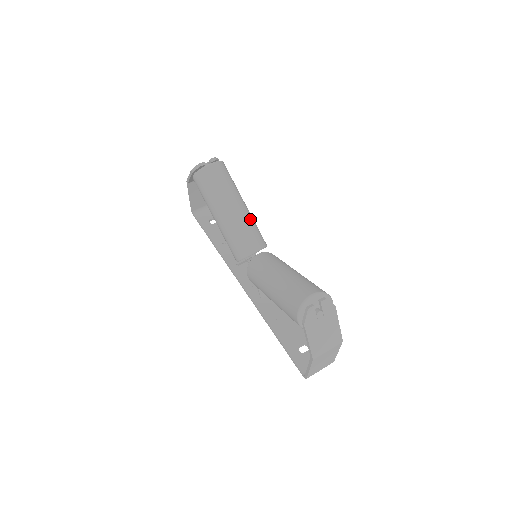
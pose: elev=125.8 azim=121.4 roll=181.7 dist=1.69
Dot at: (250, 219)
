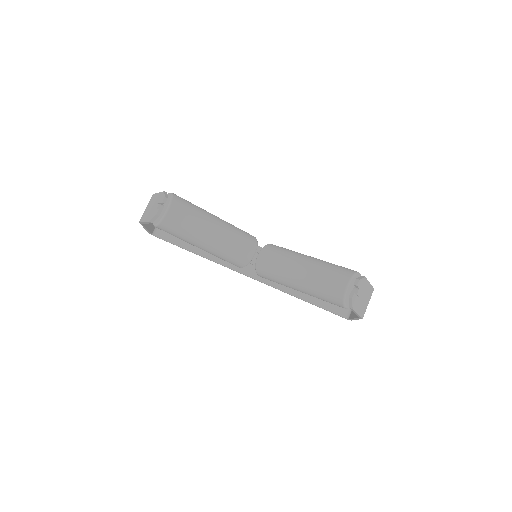
Dot at: (232, 229)
